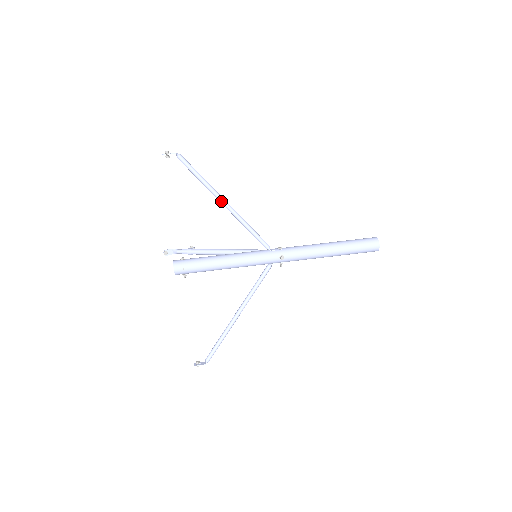
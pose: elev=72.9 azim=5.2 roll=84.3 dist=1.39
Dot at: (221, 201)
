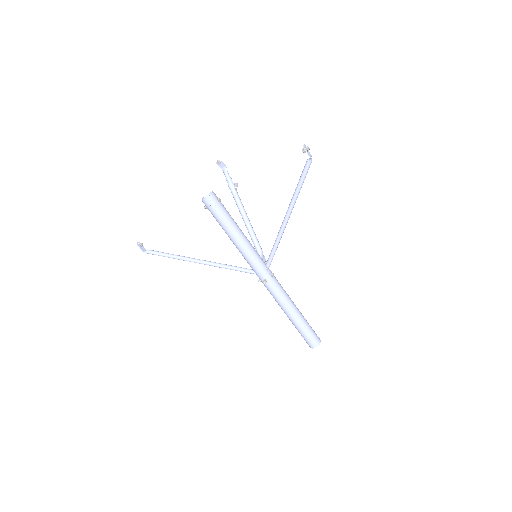
Dot at: (287, 214)
